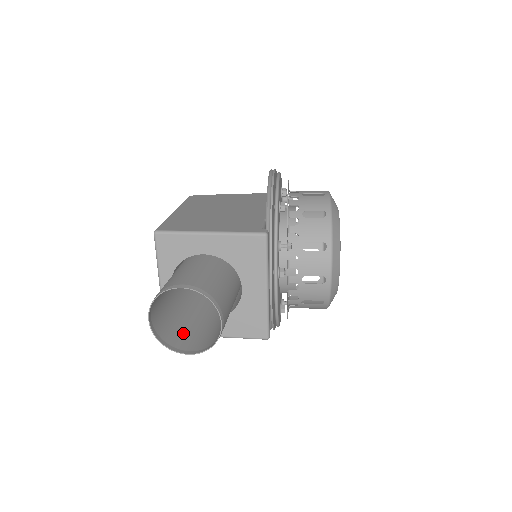
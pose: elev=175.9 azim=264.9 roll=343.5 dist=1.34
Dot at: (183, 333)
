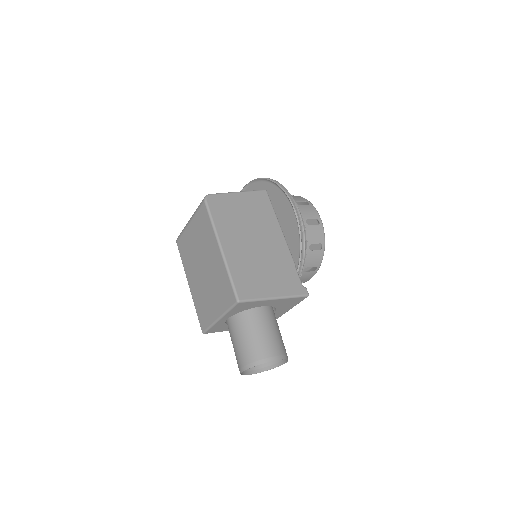
Dot at: occluded
